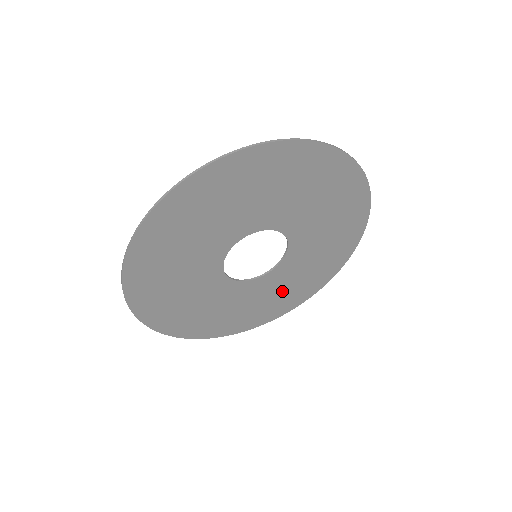
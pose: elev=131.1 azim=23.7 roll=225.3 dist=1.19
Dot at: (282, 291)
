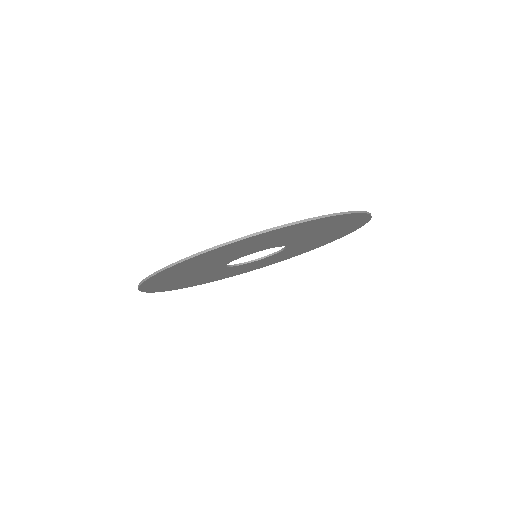
Dot at: (307, 246)
